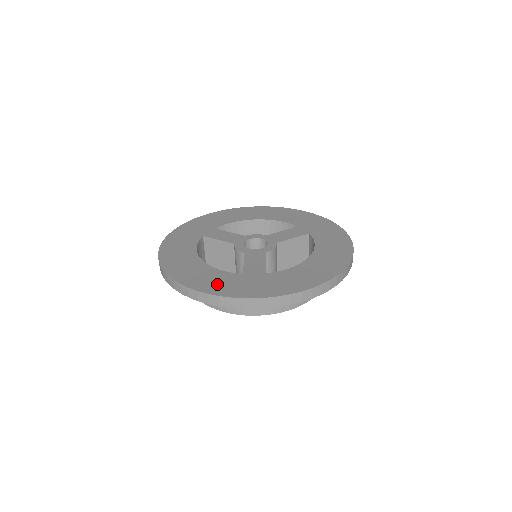
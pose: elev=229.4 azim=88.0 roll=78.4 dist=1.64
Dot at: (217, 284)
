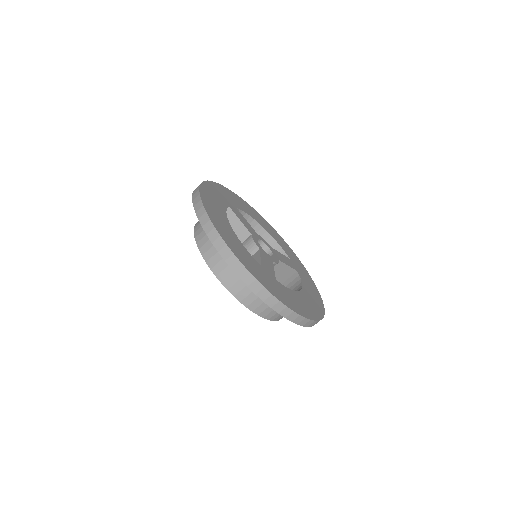
Dot at: (246, 259)
